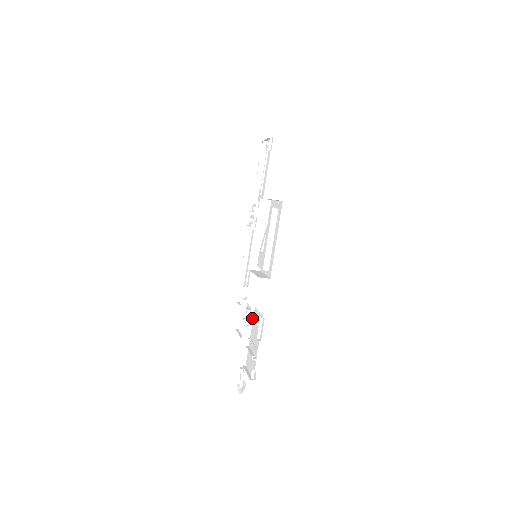
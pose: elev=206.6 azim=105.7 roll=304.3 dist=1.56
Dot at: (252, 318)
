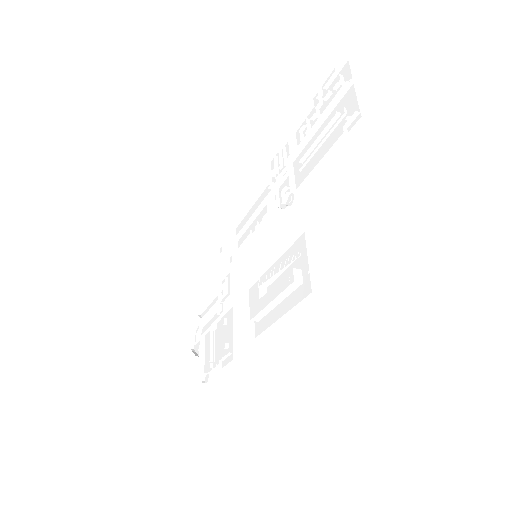
Dot at: (225, 318)
